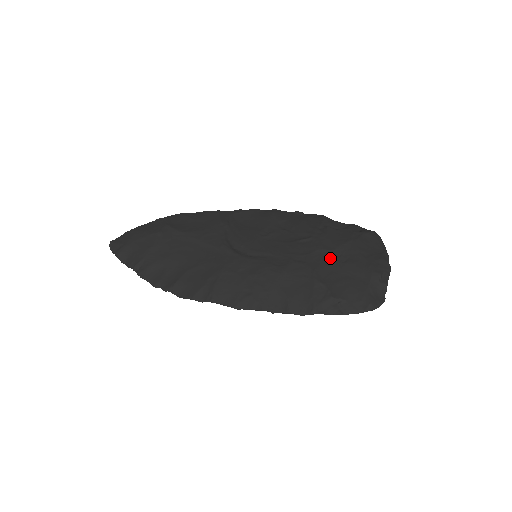
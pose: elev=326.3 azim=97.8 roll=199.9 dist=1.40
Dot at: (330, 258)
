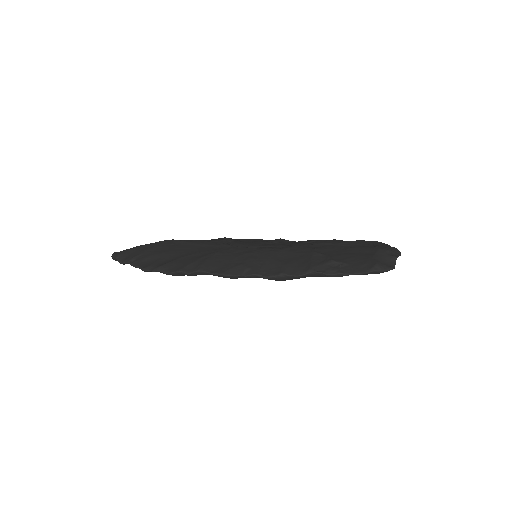
Dot at: (333, 246)
